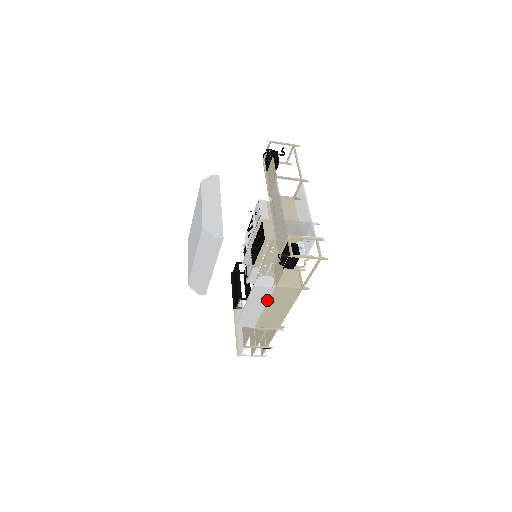
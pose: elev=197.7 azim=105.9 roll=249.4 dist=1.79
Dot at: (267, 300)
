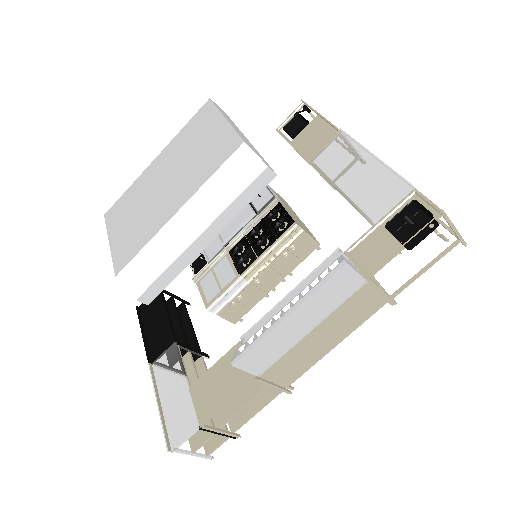
Dot at: (331, 309)
